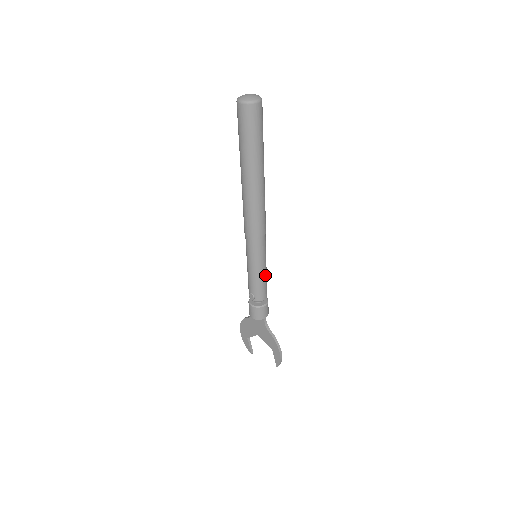
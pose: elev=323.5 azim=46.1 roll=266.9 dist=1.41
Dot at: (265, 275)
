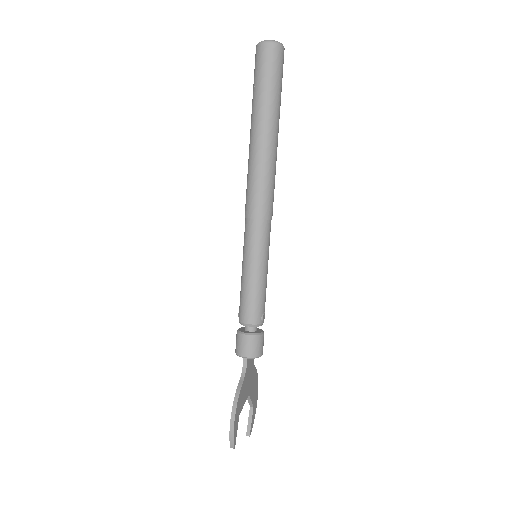
Dot at: (254, 284)
